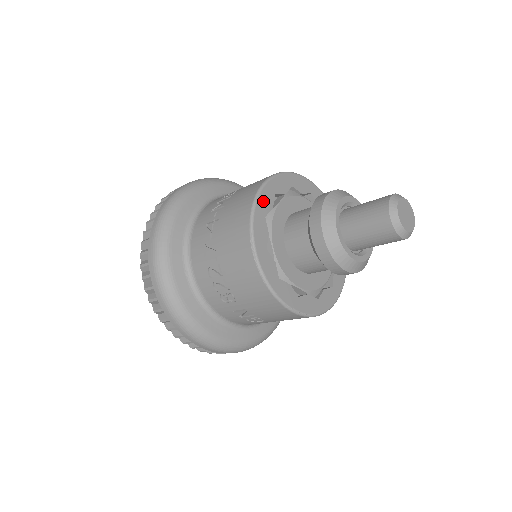
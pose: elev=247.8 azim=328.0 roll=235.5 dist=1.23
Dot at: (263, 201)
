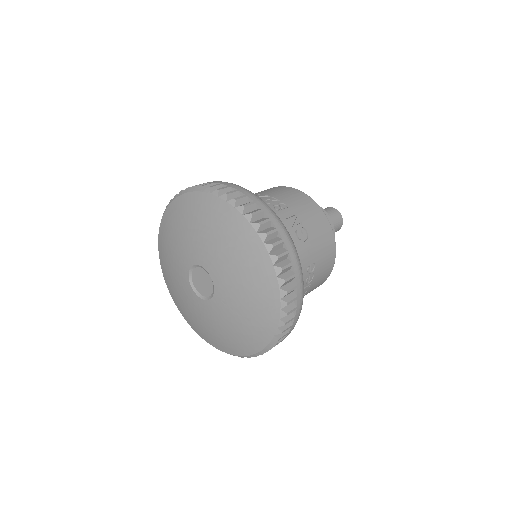
Dot at: occluded
